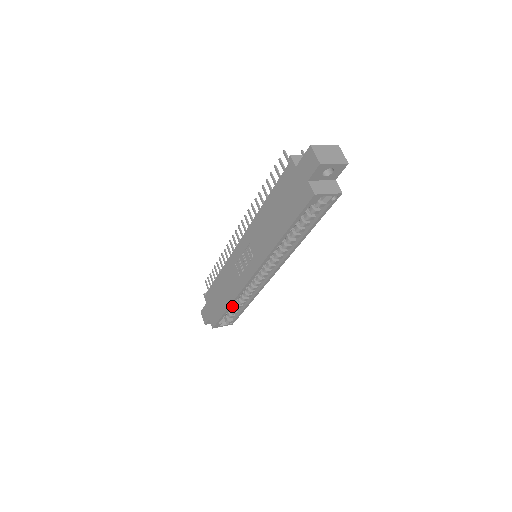
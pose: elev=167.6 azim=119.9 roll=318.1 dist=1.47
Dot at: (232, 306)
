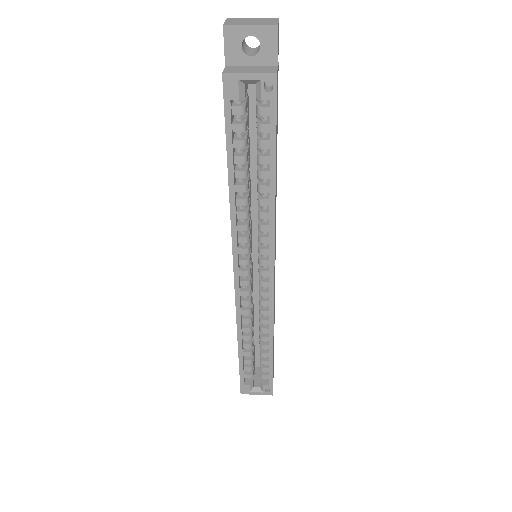
Dot at: (251, 350)
